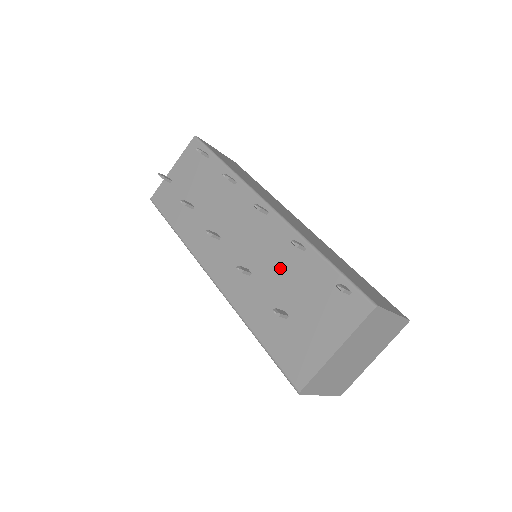
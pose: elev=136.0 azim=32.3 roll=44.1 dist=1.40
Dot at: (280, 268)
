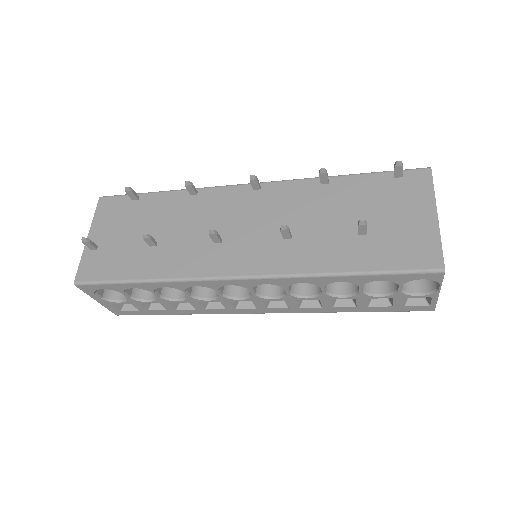
Dot at: (318, 209)
